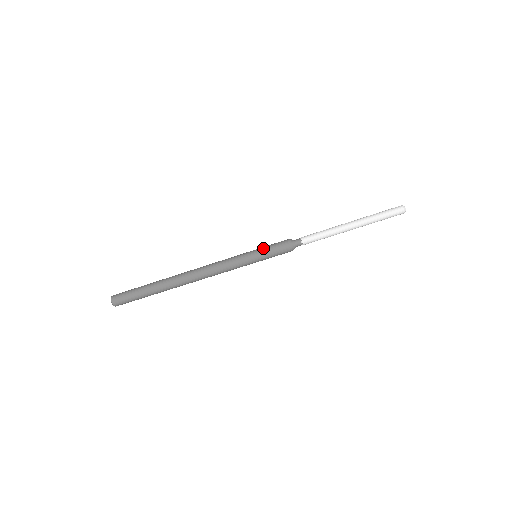
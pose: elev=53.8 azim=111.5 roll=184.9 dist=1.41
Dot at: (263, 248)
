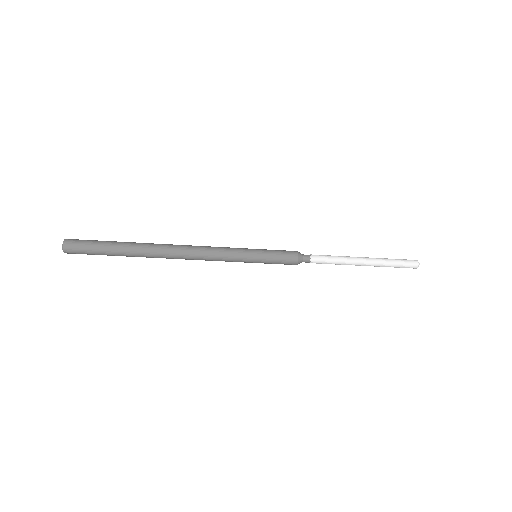
Dot at: (268, 255)
